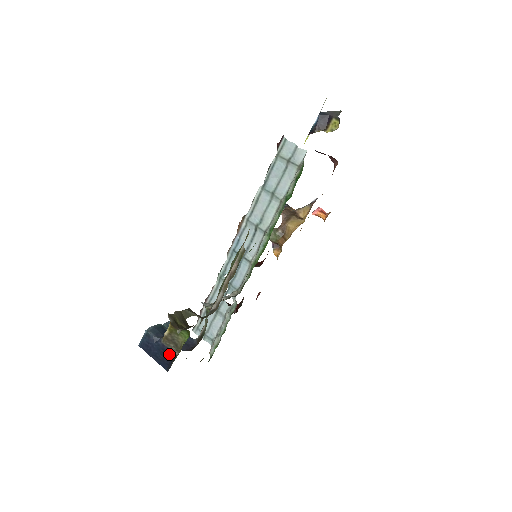
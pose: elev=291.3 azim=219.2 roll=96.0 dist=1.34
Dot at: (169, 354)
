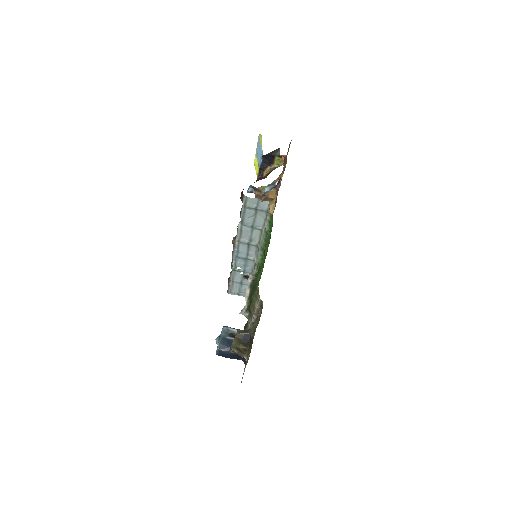
Dot at: (240, 356)
